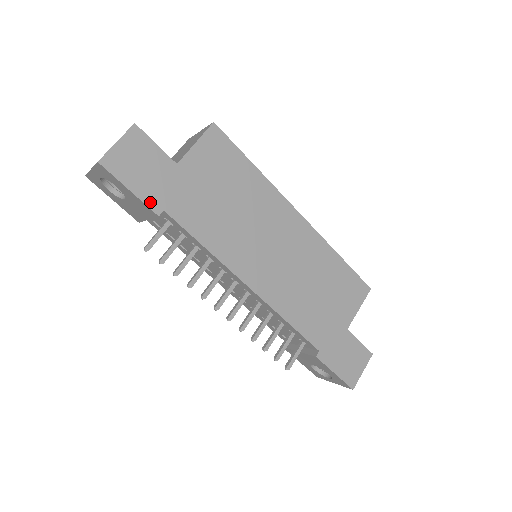
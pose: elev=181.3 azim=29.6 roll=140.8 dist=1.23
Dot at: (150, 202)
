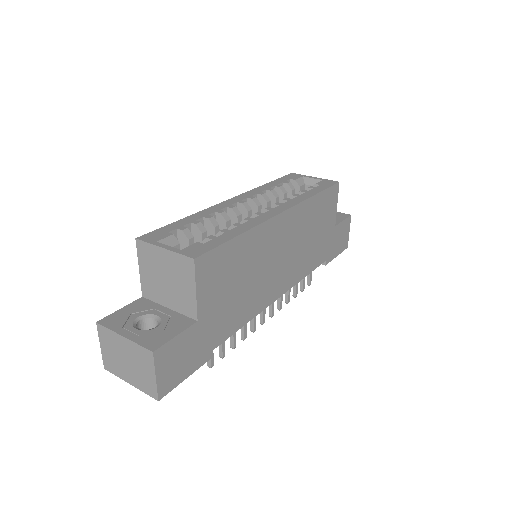
Dot at: (203, 361)
